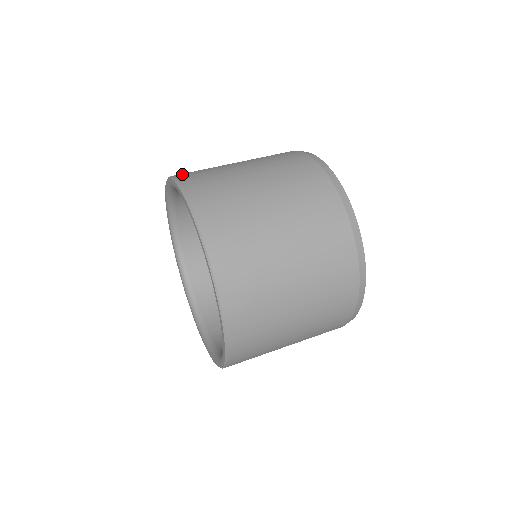
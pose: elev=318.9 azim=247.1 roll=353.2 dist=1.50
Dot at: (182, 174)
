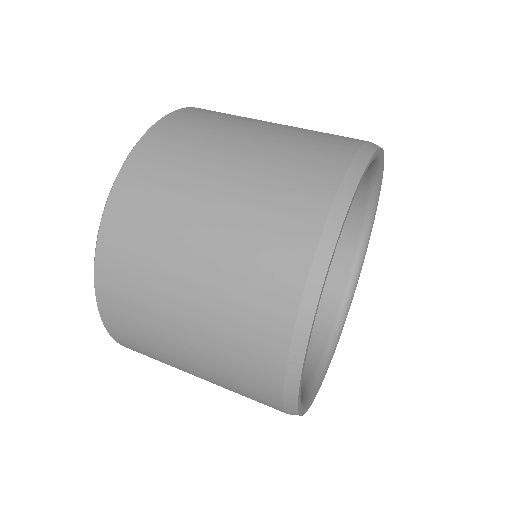
Dot at: occluded
